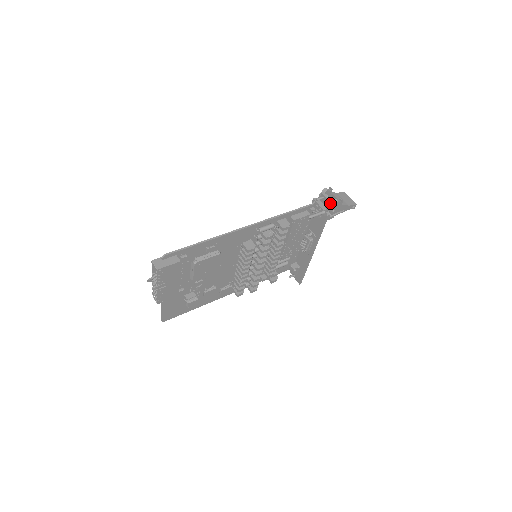
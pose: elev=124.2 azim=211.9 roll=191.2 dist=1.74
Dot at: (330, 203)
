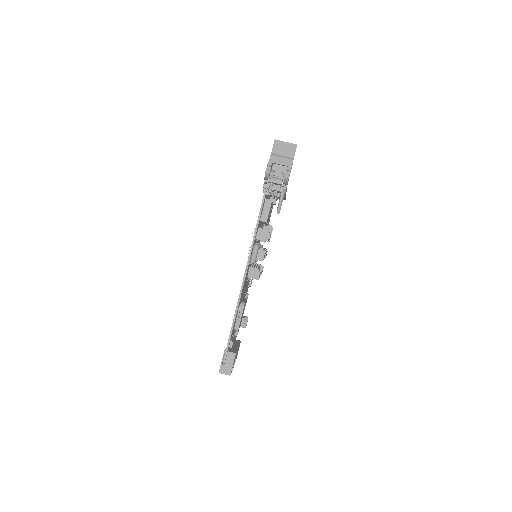
Dot at: occluded
